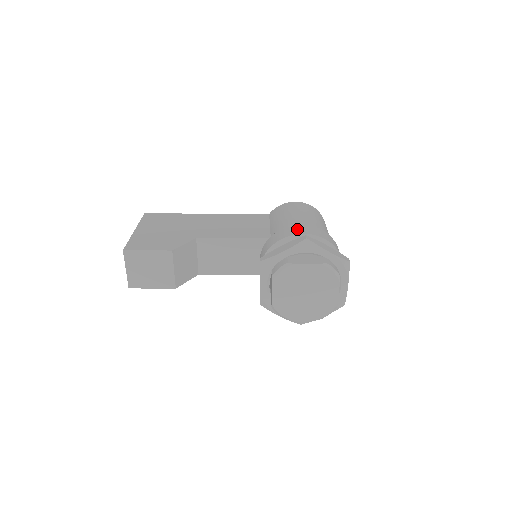
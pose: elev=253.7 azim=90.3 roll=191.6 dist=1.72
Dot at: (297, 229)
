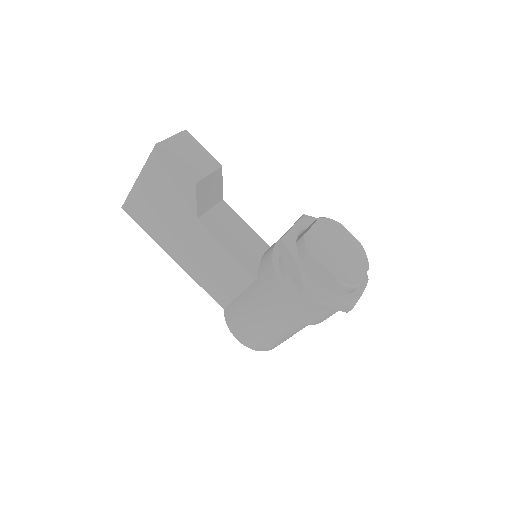
Dot at: occluded
